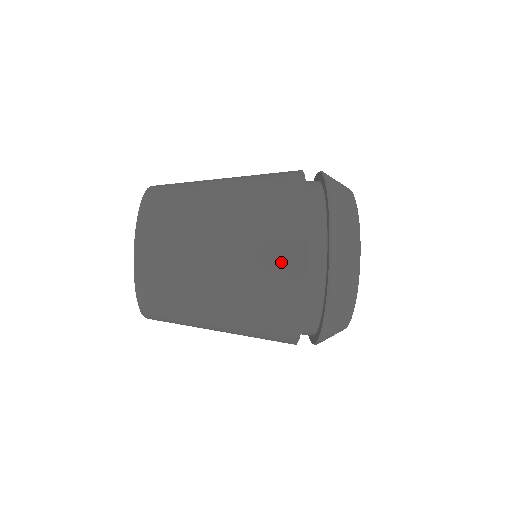
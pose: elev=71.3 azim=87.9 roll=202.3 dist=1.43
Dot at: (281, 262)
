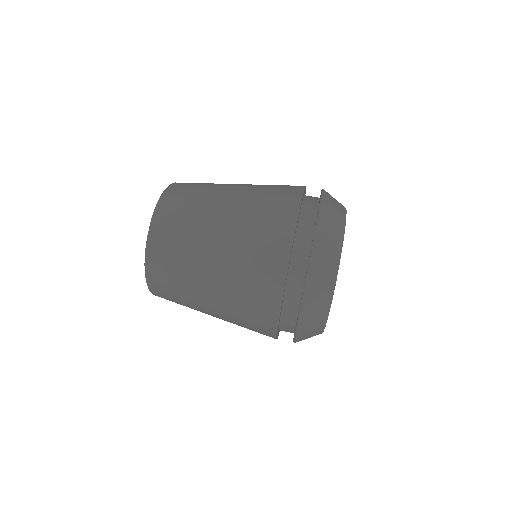
Dot at: occluded
